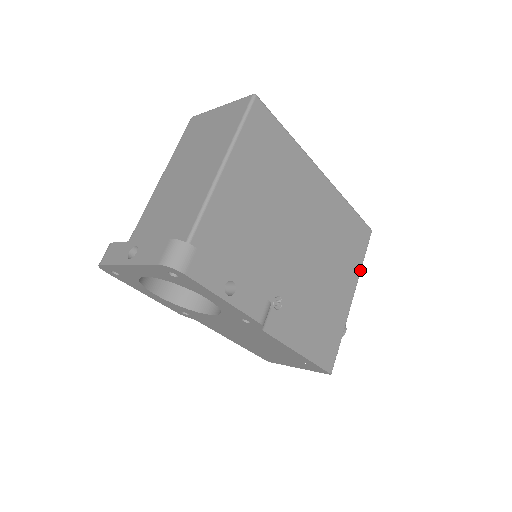
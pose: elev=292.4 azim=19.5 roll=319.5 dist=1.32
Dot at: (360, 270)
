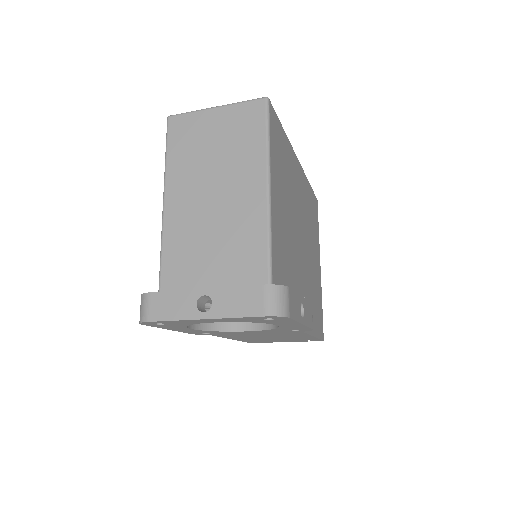
Dot at: occluded
